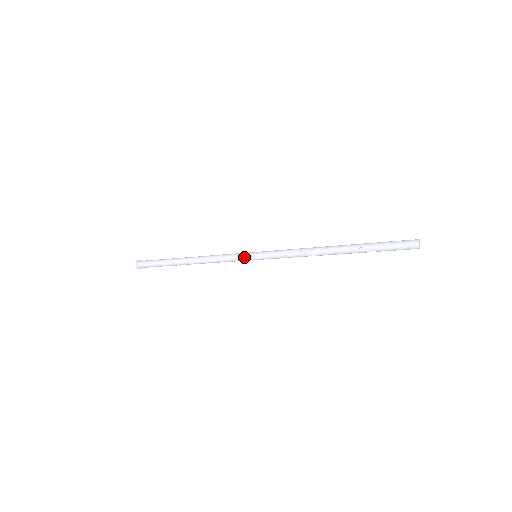
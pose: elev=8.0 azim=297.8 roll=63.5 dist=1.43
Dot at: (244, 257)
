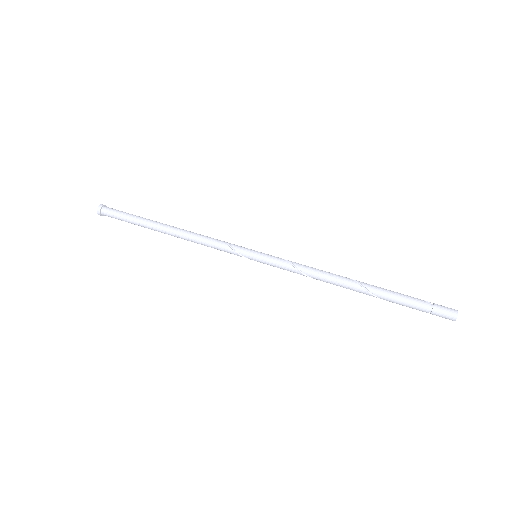
Dot at: occluded
